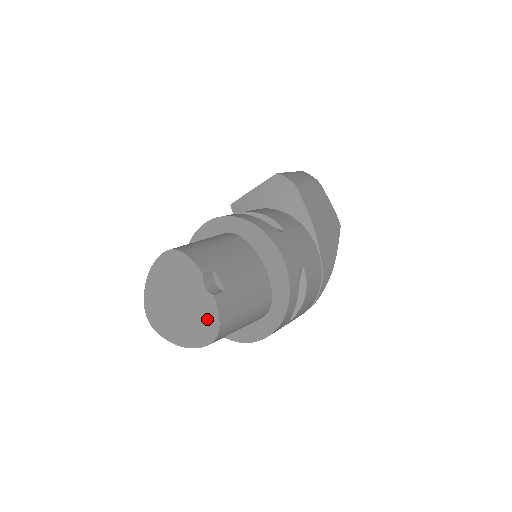
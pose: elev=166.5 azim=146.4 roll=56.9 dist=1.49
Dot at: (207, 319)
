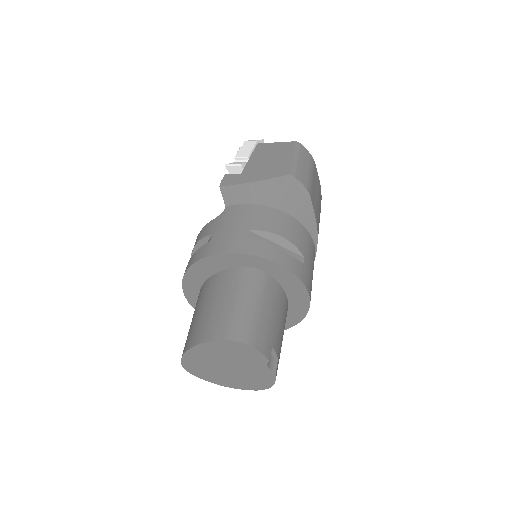
Dot at: (261, 381)
